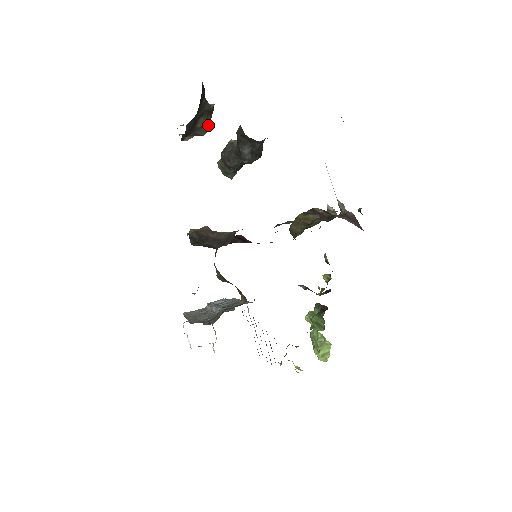
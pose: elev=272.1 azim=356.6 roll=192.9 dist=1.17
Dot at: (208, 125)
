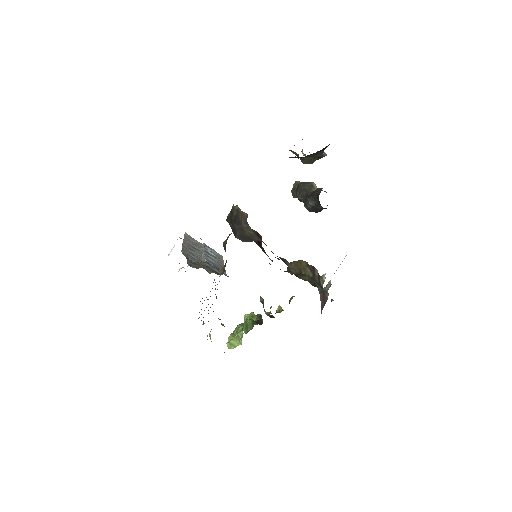
Dot at: (311, 162)
